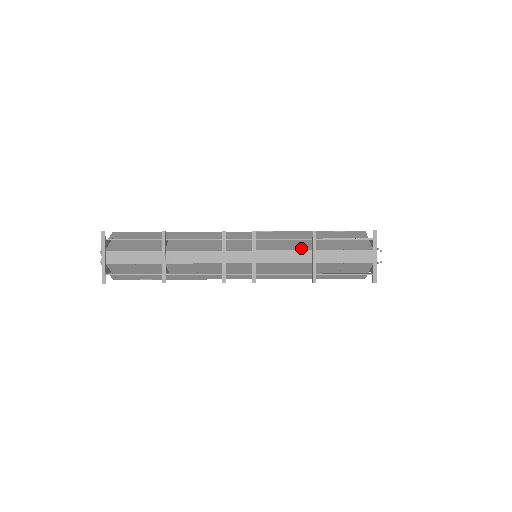
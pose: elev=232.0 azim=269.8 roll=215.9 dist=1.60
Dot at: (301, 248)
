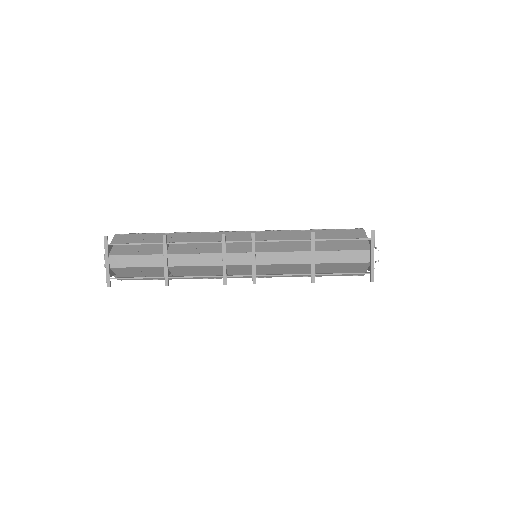
Dot at: (300, 249)
